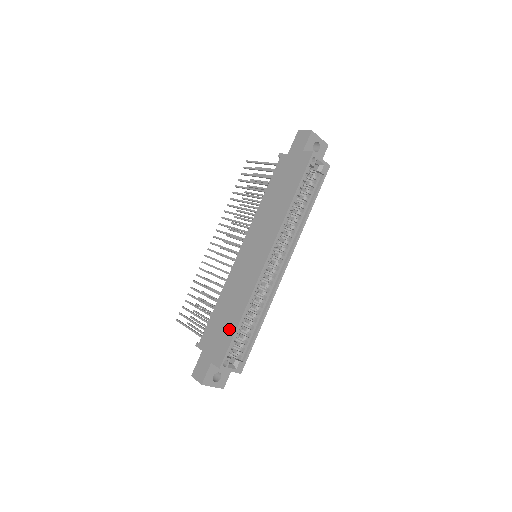
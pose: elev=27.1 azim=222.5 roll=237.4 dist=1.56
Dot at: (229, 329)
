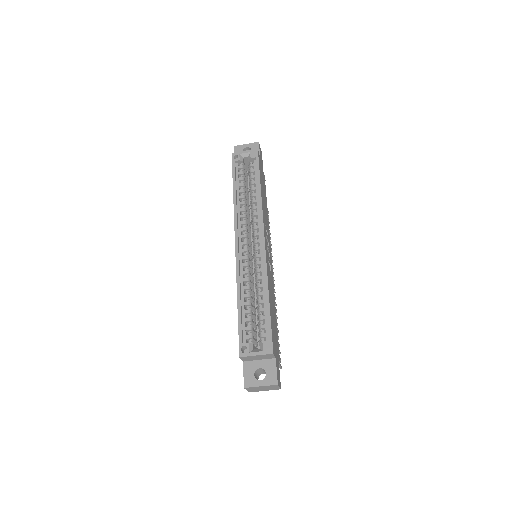
Dot at: occluded
